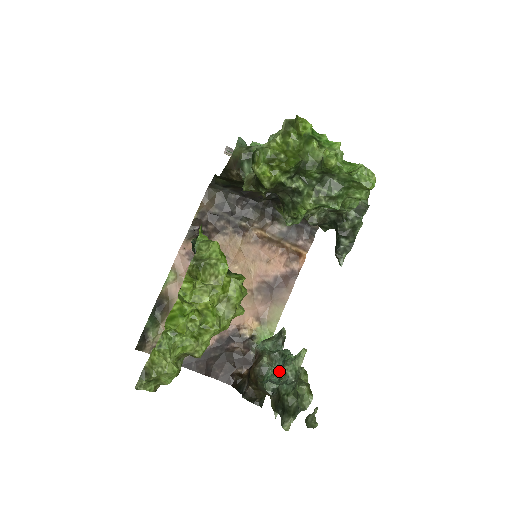
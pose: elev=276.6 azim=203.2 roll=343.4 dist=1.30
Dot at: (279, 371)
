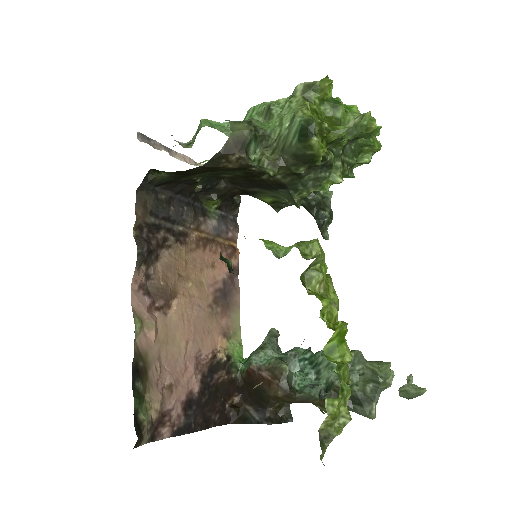
Dot at: (309, 371)
